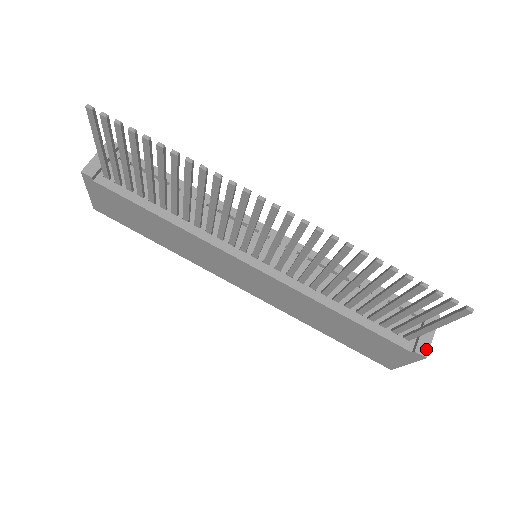
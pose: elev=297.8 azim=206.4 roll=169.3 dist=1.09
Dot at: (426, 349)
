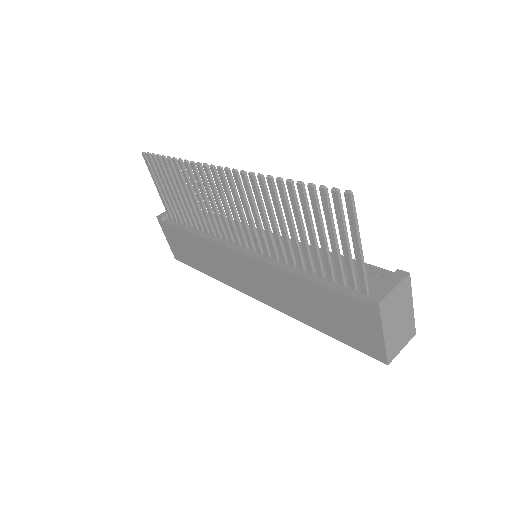
Dot at: (381, 297)
